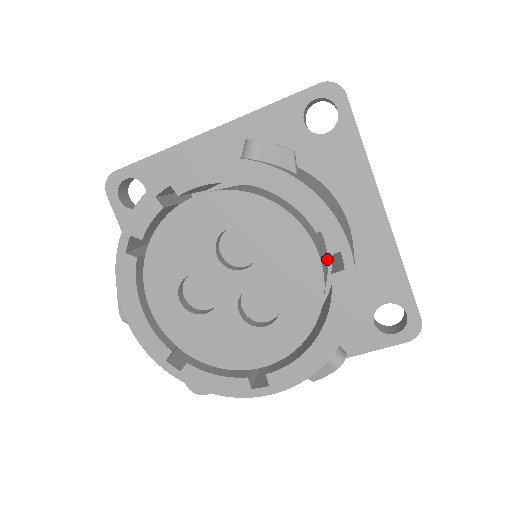
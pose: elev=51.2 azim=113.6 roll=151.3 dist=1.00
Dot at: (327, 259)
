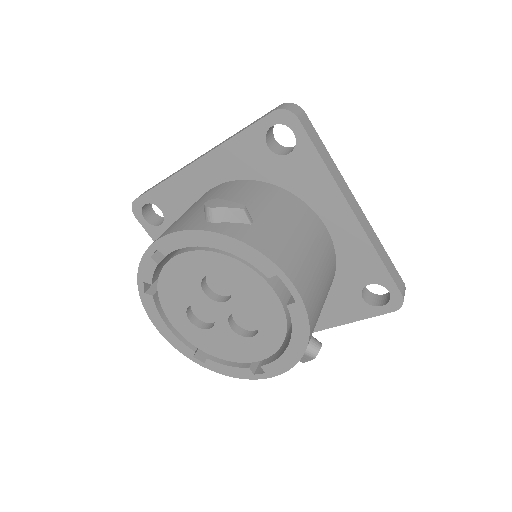
Dot at: occluded
